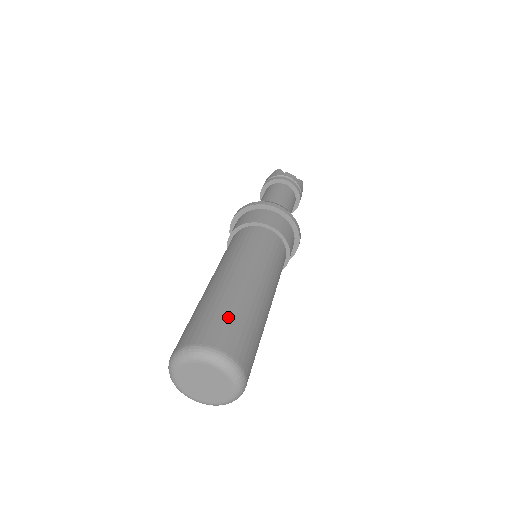
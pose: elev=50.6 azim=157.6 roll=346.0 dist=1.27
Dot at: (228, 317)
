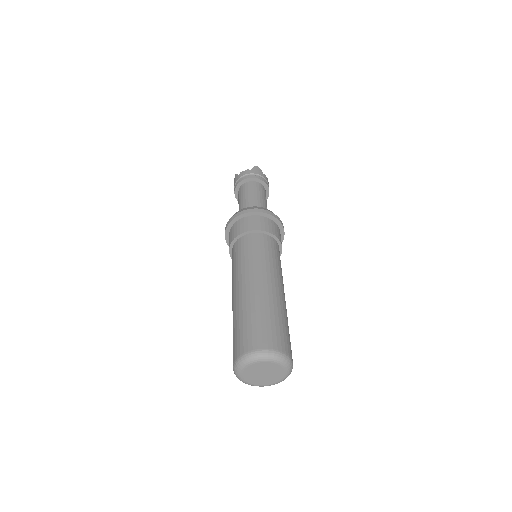
Dot at: (286, 329)
